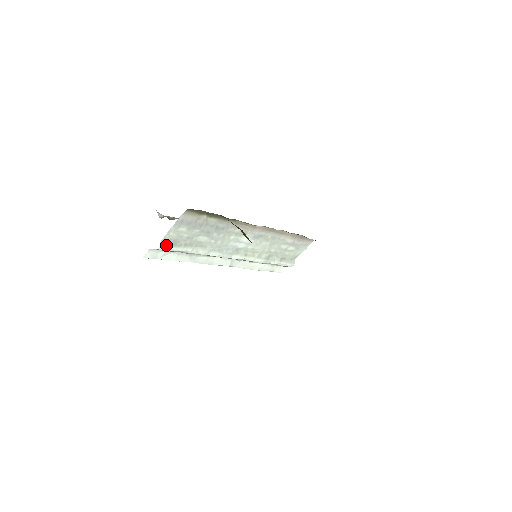
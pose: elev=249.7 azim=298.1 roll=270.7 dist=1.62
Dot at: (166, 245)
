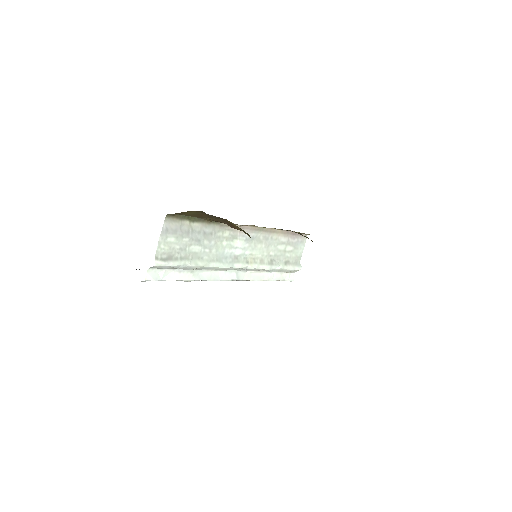
Dot at: (162, 260)
